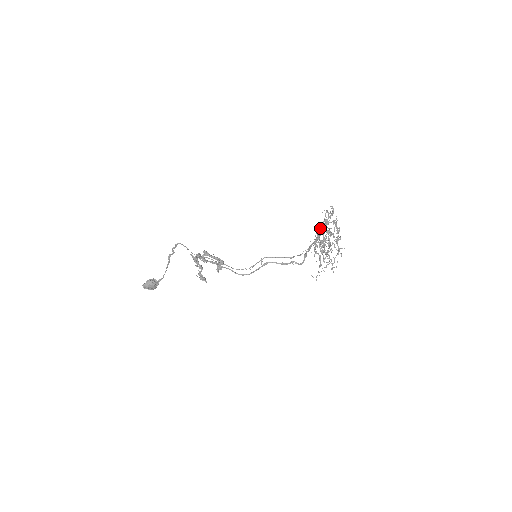
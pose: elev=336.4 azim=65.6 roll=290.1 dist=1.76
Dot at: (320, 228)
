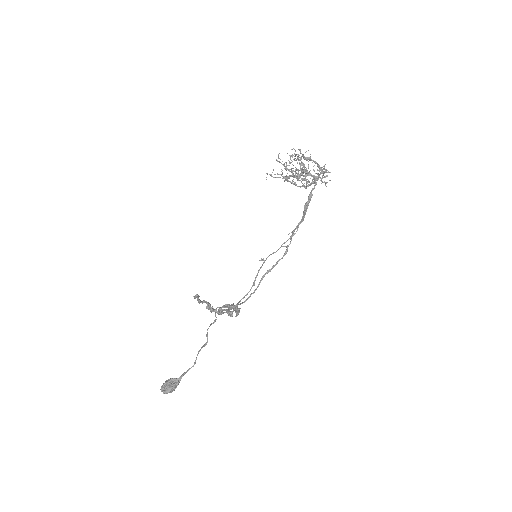
Dot at: (310, 185)
